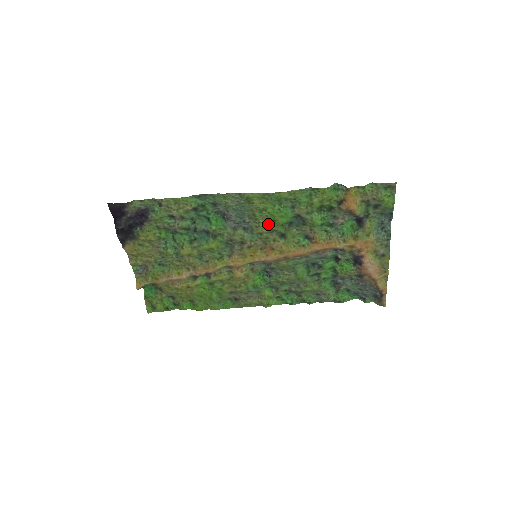
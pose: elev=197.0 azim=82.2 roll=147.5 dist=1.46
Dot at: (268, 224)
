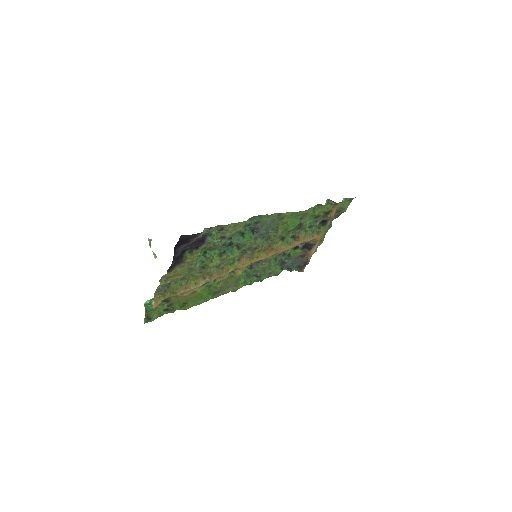
Dot at: (281, 232)
